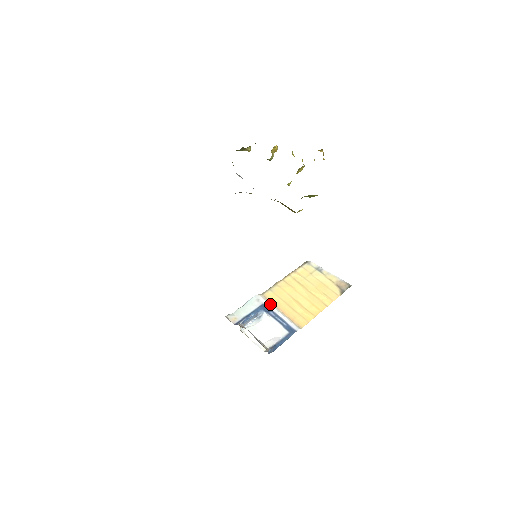
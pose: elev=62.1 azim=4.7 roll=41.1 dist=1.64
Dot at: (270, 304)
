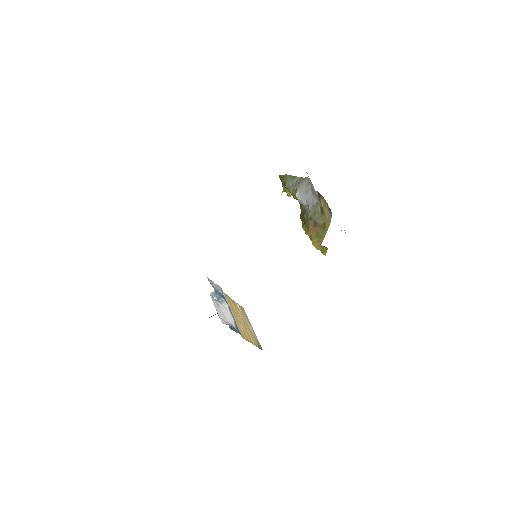
Dot at: occluded
